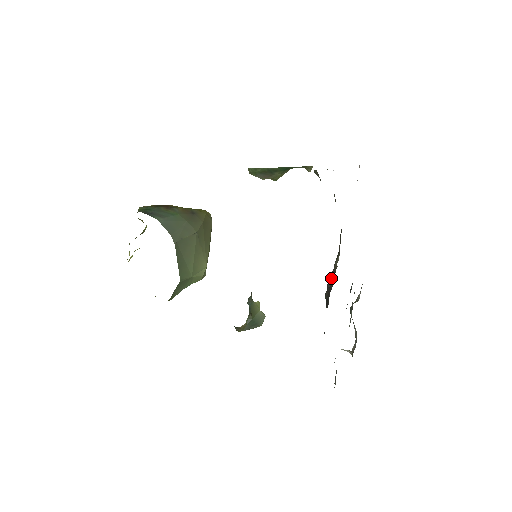
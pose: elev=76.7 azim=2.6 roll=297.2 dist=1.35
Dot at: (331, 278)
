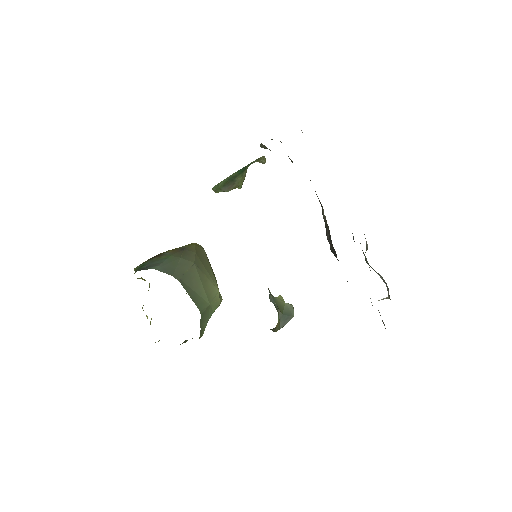
Dot at: (326, 230)
